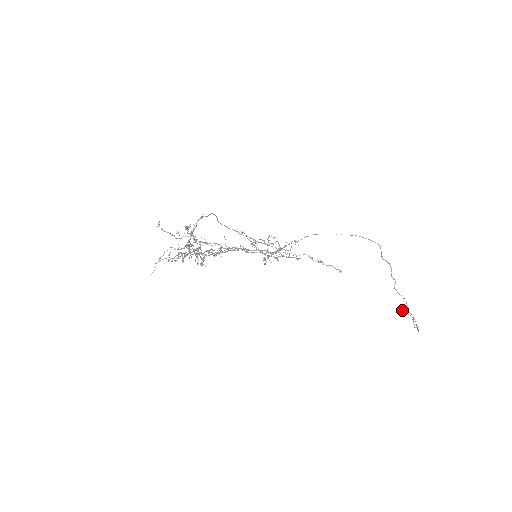
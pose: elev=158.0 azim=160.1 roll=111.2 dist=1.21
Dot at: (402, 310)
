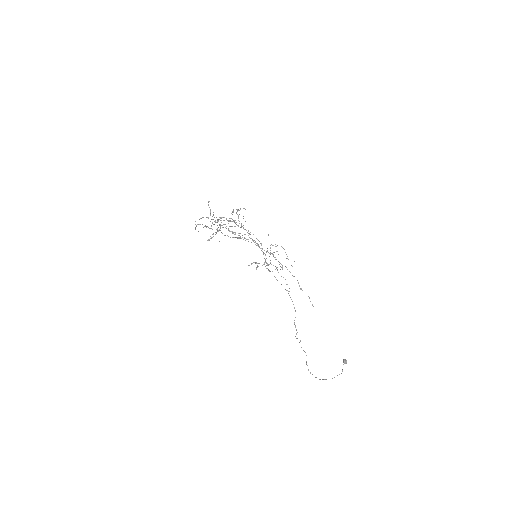
Dot at: (344, 361)
